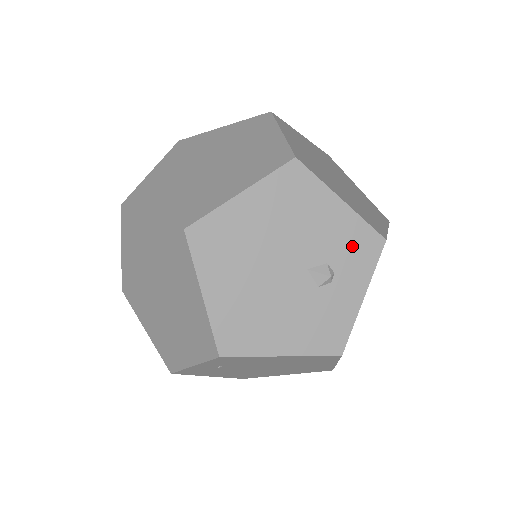
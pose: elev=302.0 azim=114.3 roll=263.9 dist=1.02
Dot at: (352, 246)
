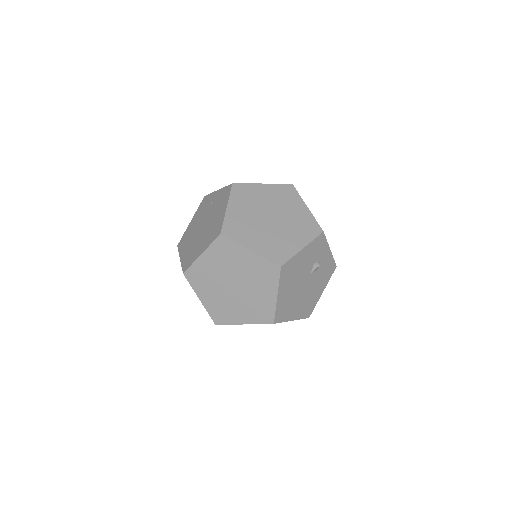
Dot at: (316, 249)
